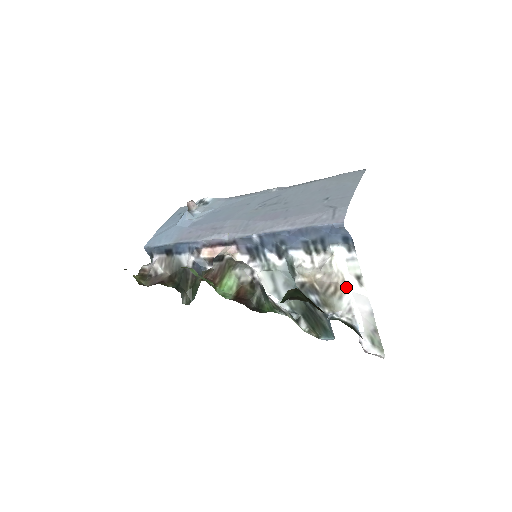
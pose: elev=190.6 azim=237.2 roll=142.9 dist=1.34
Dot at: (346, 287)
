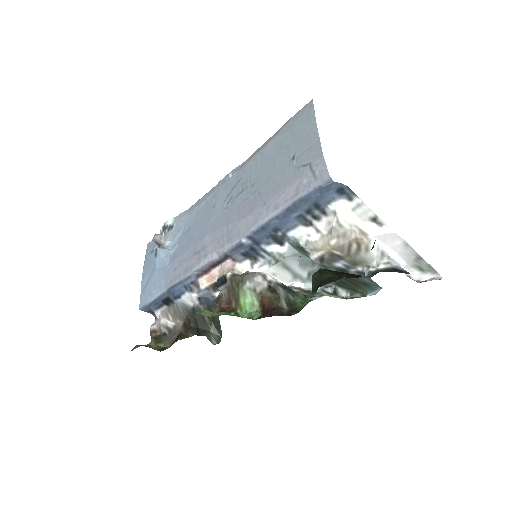
Dot at: (367, 236)
